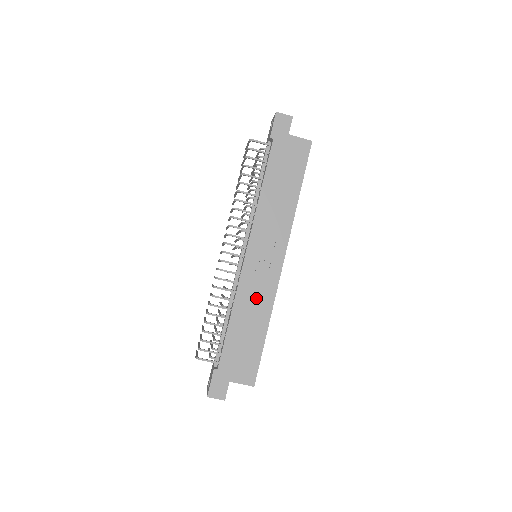
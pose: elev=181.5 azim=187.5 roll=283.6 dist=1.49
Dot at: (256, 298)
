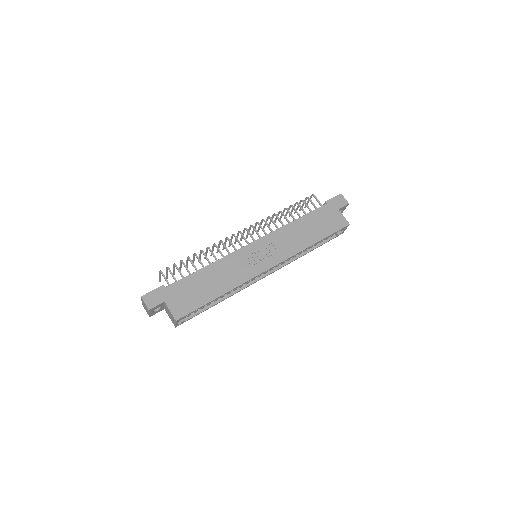
Dot at: (233, 271)
